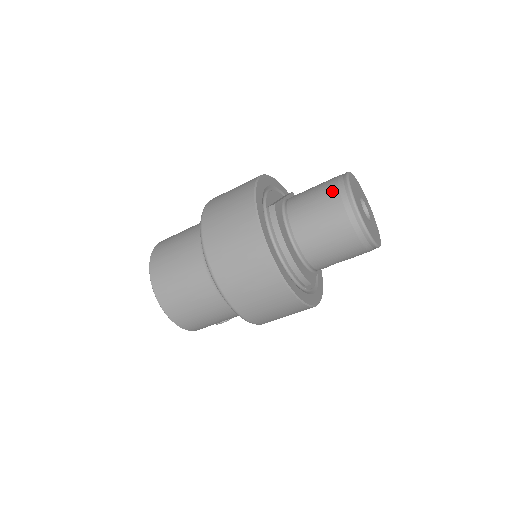
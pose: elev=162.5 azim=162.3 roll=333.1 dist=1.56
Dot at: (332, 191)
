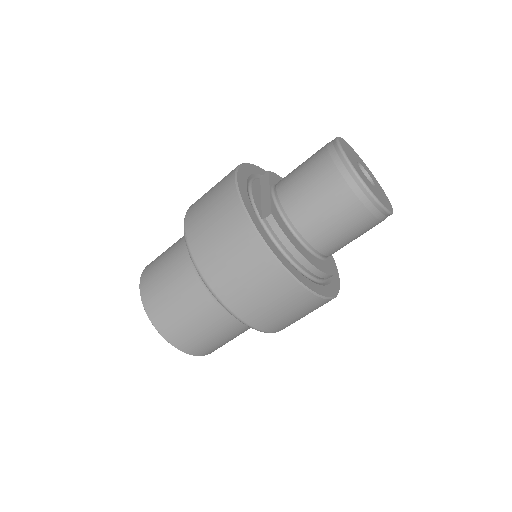
Dot at: (332, 177)
